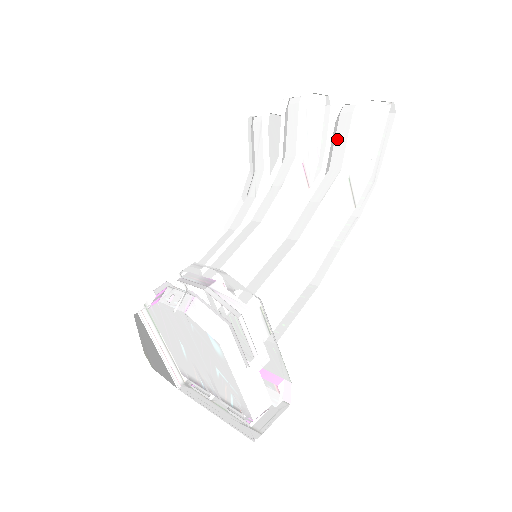
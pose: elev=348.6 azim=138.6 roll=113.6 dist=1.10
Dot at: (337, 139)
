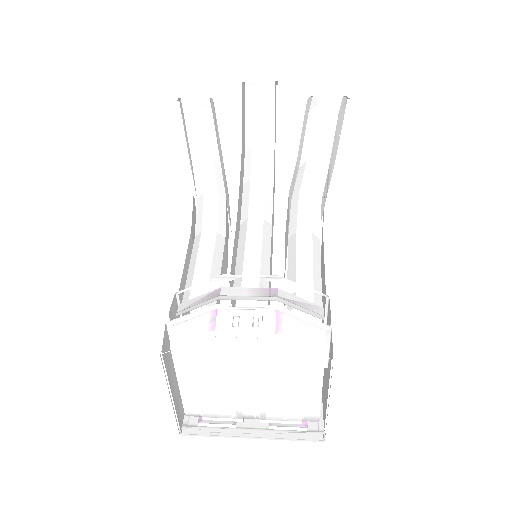
Dot at: (315, 130)
